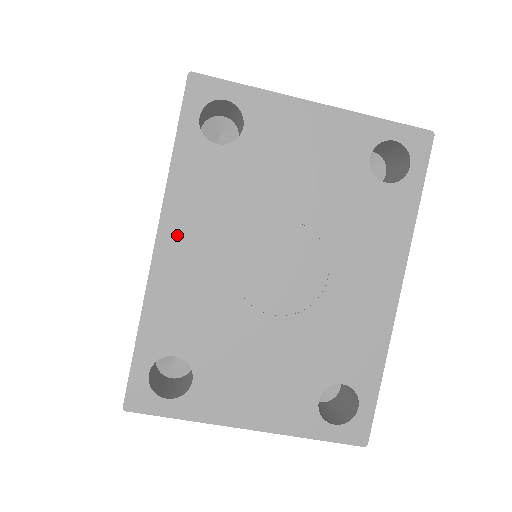
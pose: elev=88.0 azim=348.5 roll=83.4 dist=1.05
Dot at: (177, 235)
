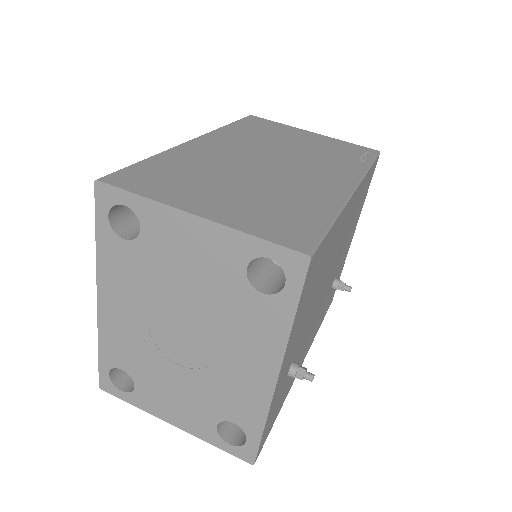
Dot at: (109, 297)
